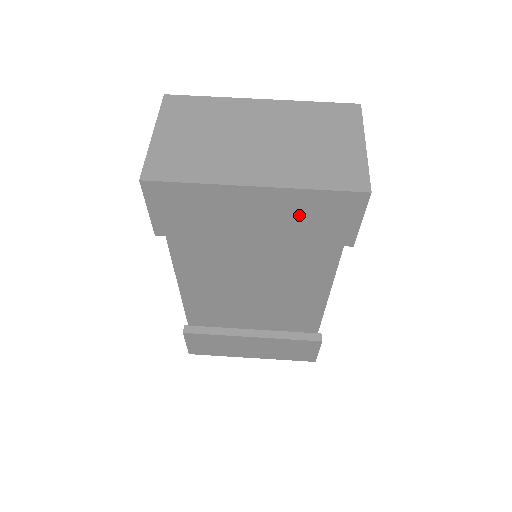
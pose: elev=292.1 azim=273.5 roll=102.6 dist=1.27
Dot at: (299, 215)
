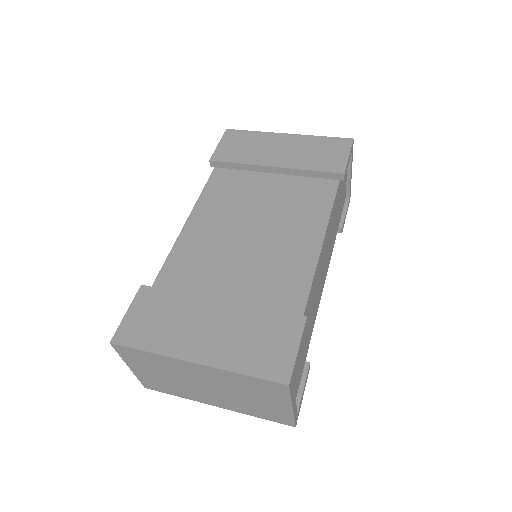
Dot at: (309, 150)
